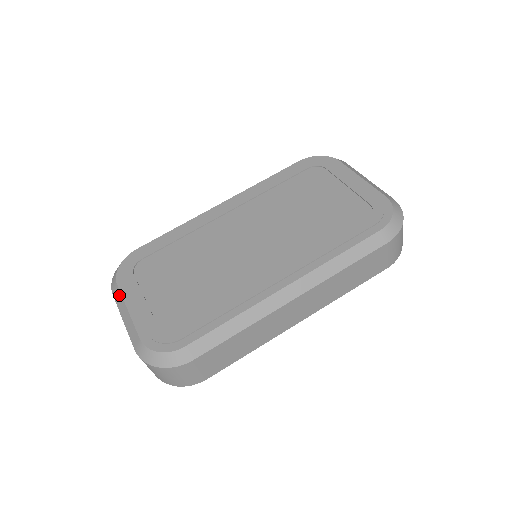
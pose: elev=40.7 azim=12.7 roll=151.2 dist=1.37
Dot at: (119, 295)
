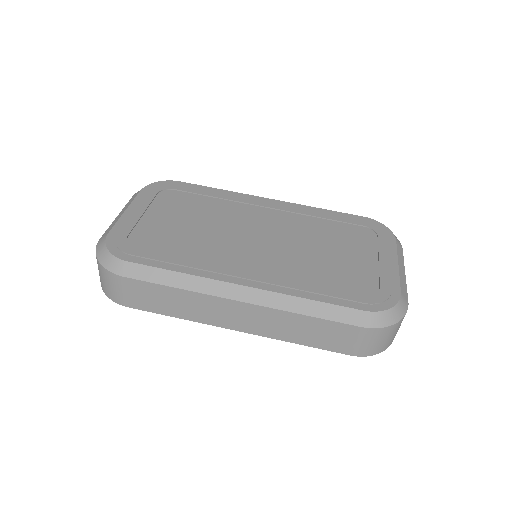
Dot at: (133, 198)
